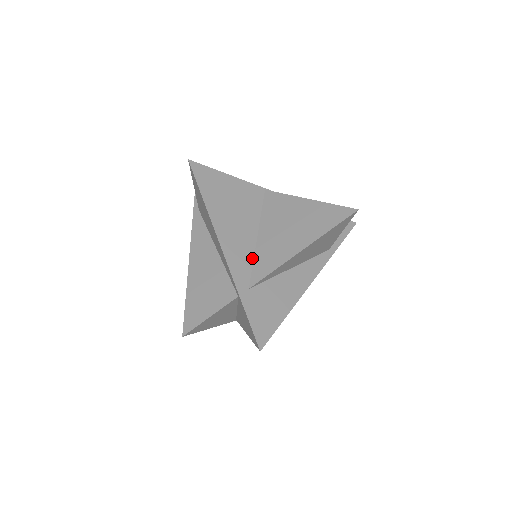
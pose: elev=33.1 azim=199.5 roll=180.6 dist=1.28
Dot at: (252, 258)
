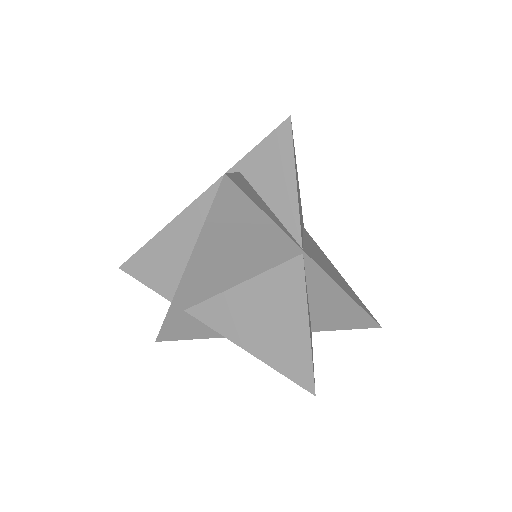
Dot at: occluded
